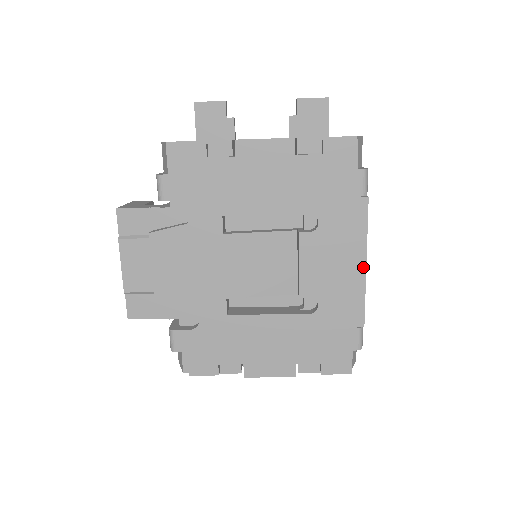
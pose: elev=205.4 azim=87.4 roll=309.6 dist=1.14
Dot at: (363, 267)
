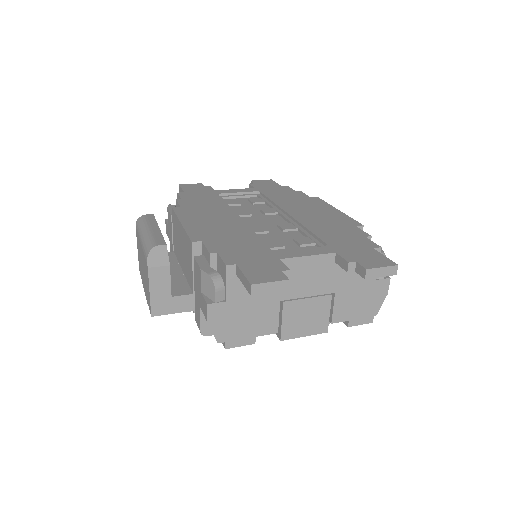
Dot at: occluded
